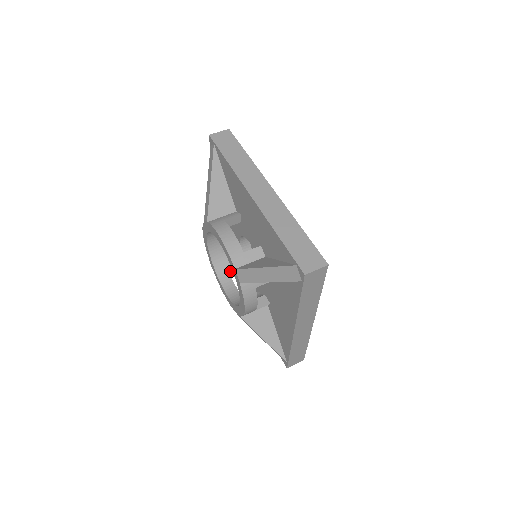
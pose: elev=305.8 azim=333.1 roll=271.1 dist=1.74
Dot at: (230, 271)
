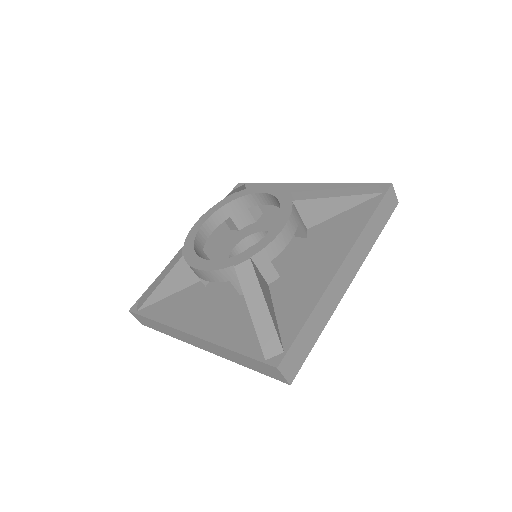
Dot at: occluded
